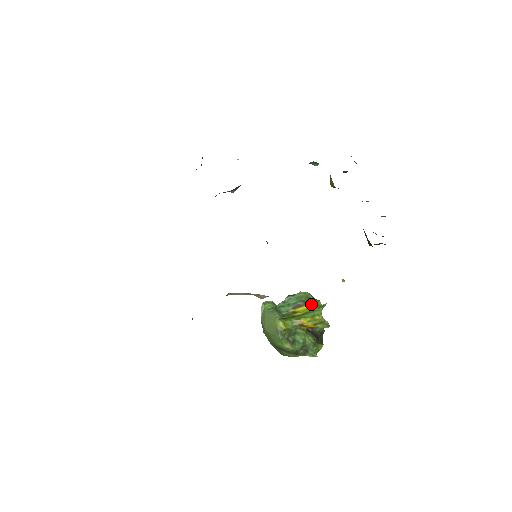
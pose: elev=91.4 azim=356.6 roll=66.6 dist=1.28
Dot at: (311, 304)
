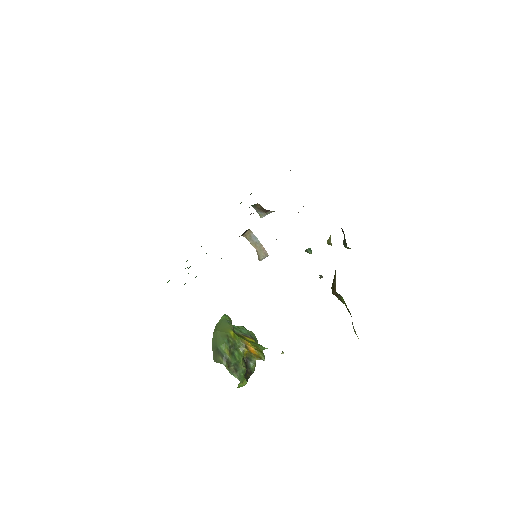
Dot at: occluded
